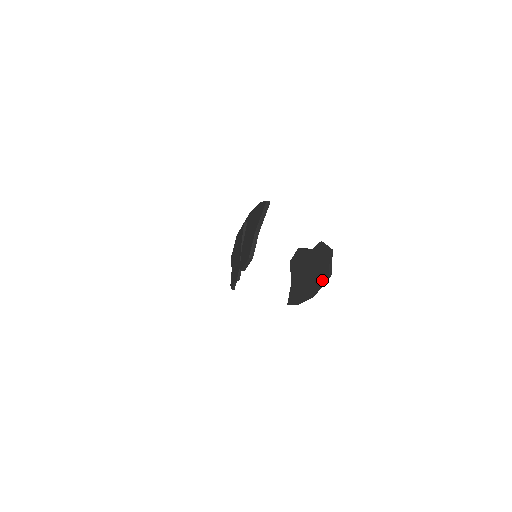
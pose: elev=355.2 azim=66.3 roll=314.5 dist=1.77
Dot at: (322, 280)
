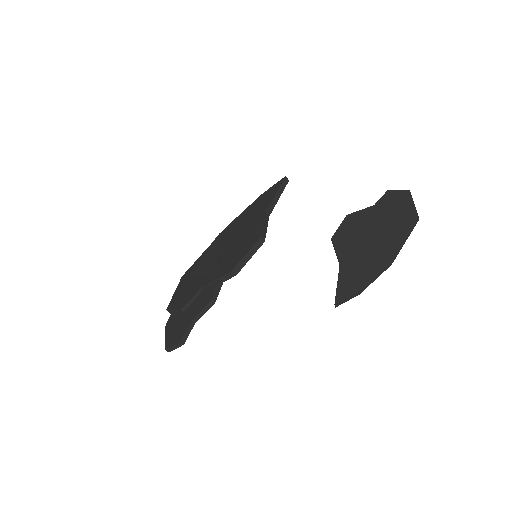
Dot at: (407, 228)
